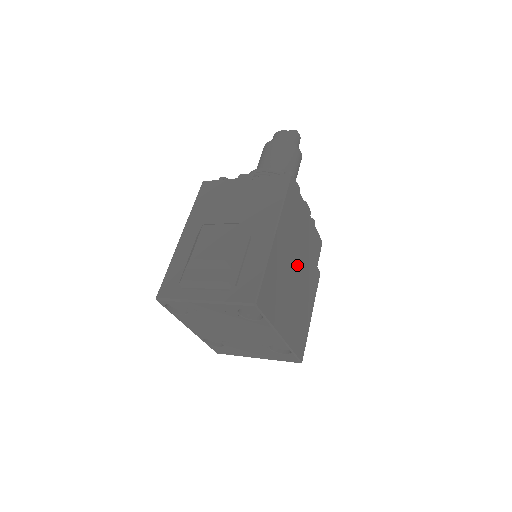
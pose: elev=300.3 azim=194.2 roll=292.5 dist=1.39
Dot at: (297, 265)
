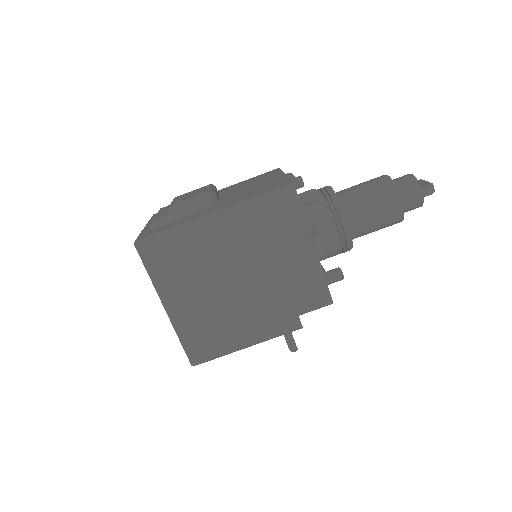
Dot at: (245, 276)
